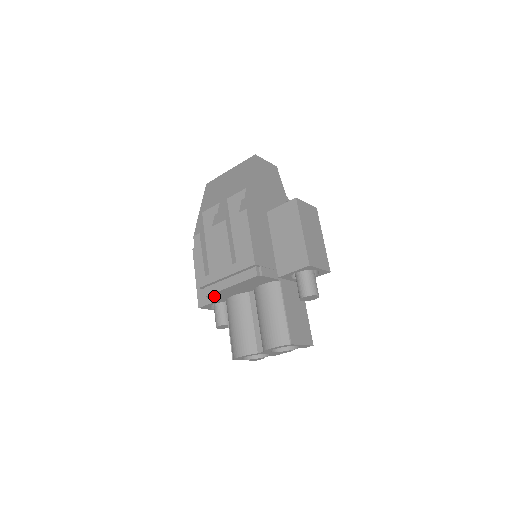
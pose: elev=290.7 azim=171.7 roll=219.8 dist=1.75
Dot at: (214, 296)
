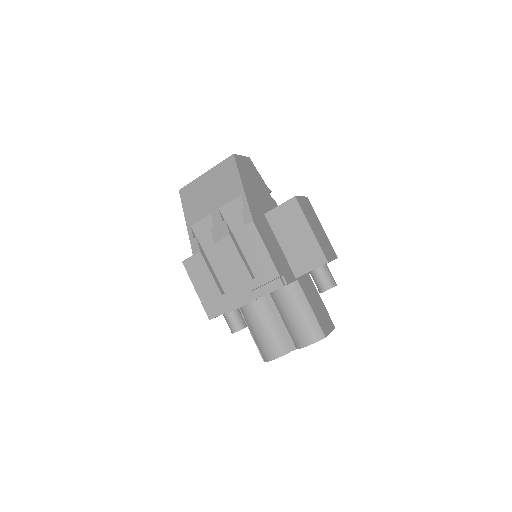
Dot at: occluded
